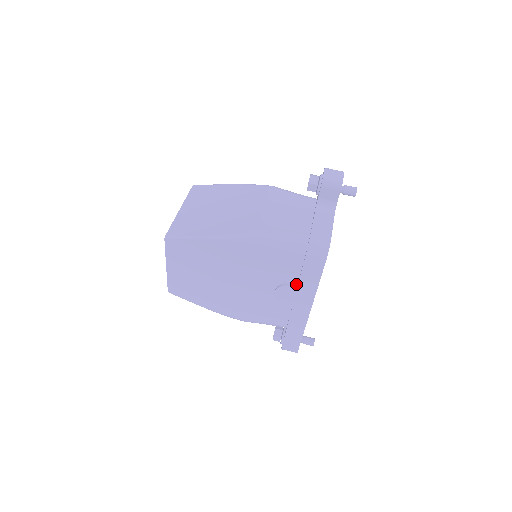
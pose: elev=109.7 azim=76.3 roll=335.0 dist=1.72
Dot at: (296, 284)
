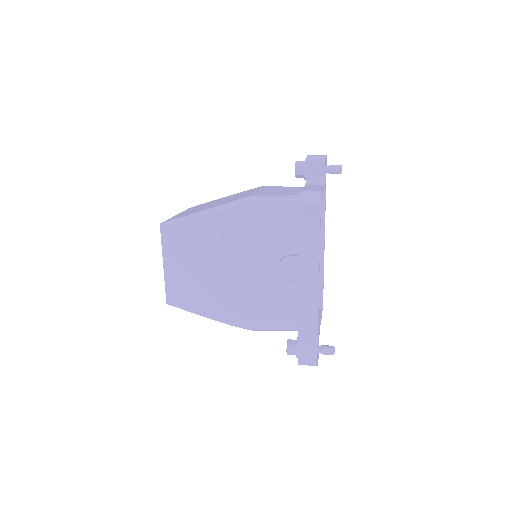
Dot at: (297, 254)
